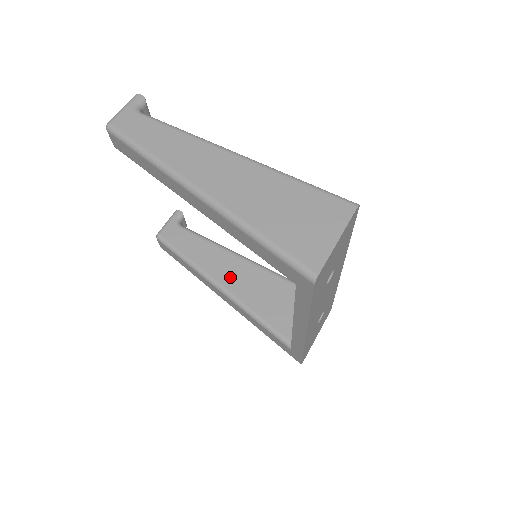
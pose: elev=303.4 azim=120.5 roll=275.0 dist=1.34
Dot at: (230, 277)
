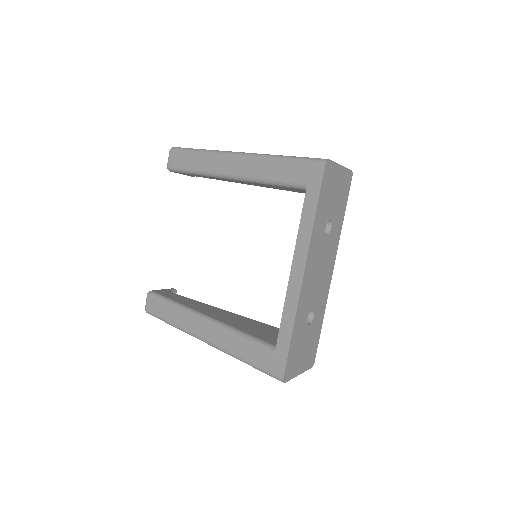
Dot at: (216, 314)
